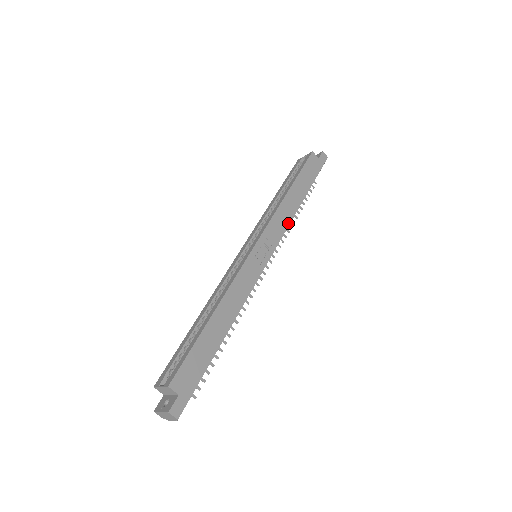
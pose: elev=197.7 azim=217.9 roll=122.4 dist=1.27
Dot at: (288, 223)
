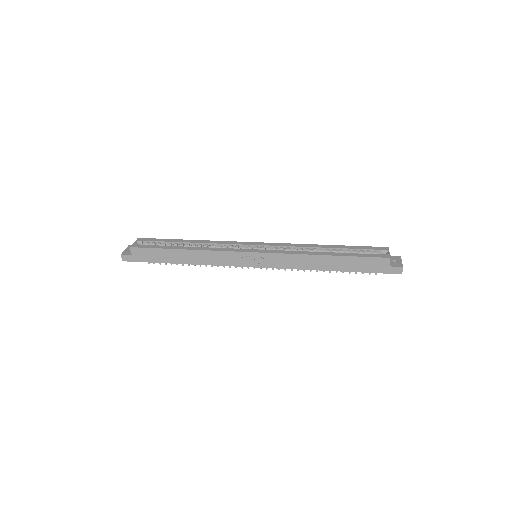
Dot at: (296, 268)
